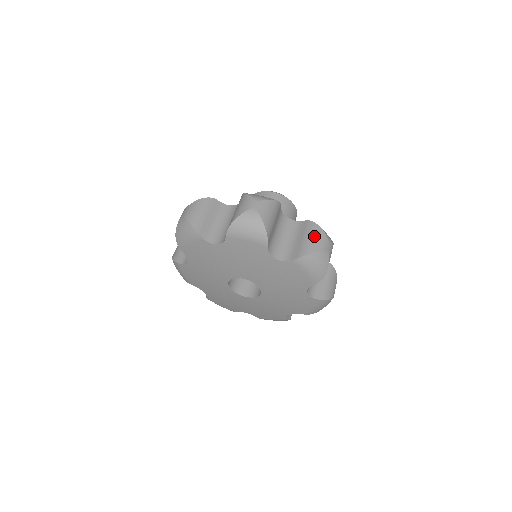
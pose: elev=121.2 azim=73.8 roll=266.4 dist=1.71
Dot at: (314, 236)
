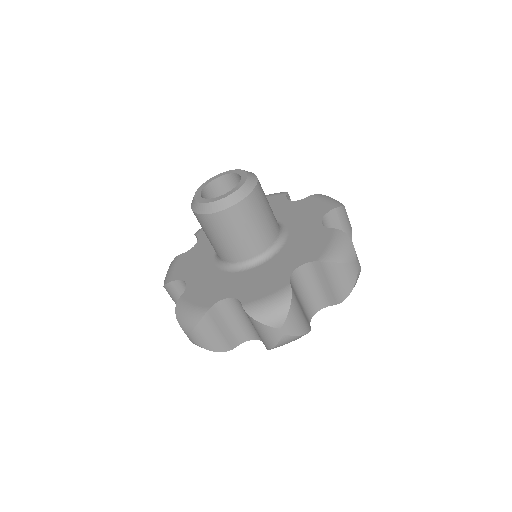
Dot at: (341, 277)
